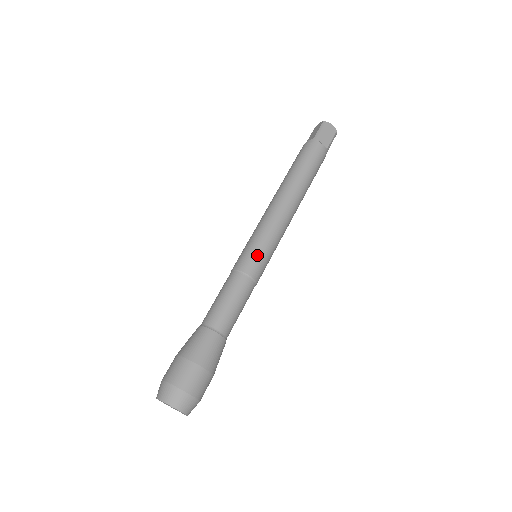
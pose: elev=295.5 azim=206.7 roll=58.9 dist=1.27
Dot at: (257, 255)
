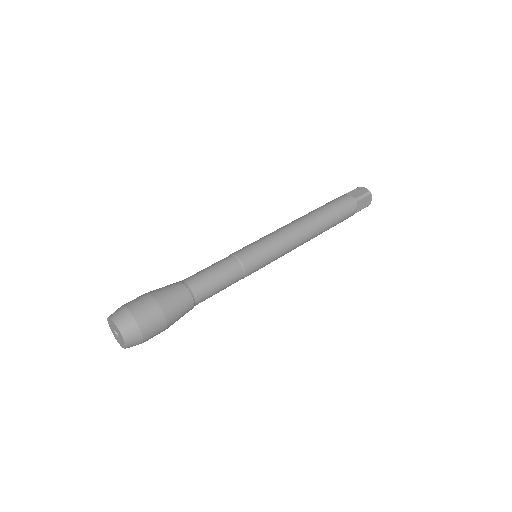
Dot at: (261, 260)
